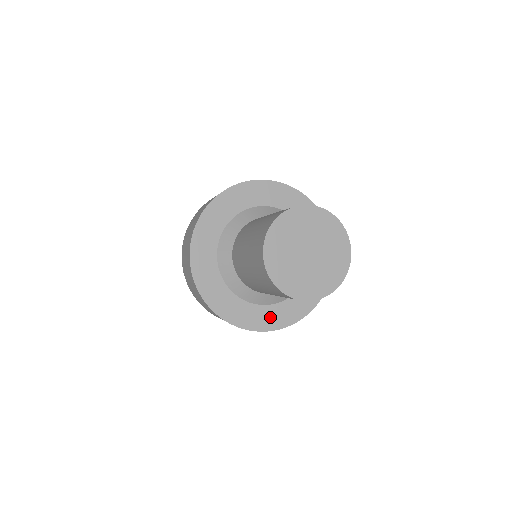
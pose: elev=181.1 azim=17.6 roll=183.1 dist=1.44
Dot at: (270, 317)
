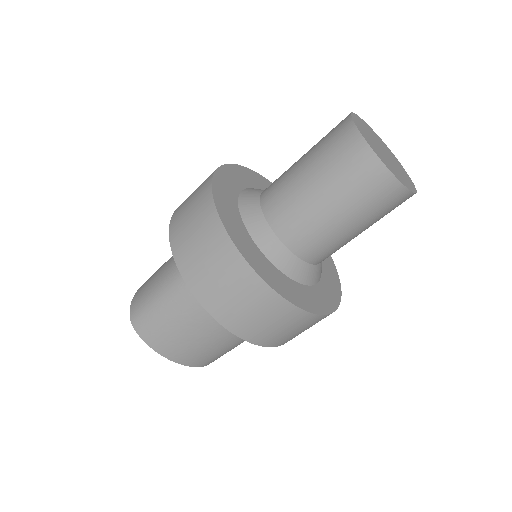
Dot at: (236, 227)
